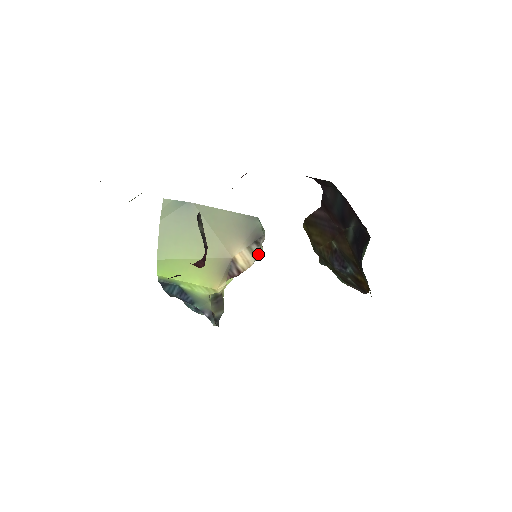
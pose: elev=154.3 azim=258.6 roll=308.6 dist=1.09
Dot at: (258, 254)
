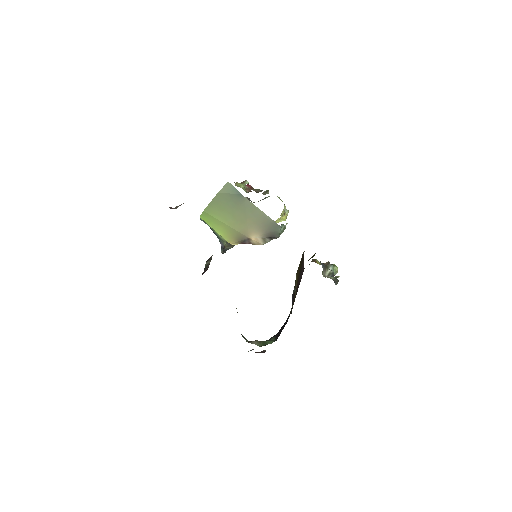
Dot at: (269, 241)
